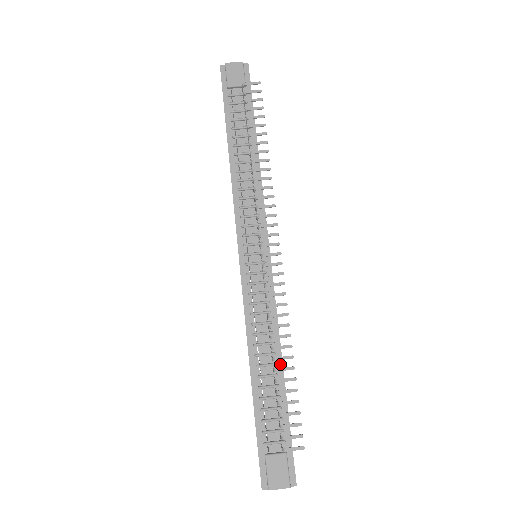
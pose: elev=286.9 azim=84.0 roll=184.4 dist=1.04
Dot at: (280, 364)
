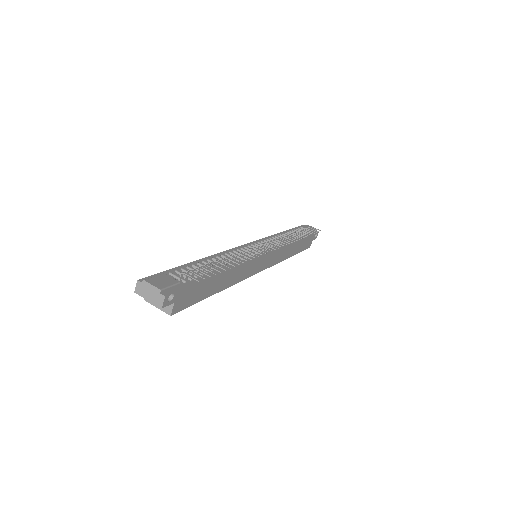
Dot at: (224, 270)
